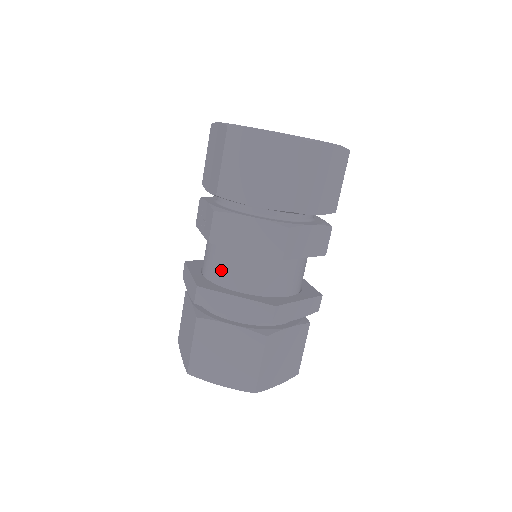
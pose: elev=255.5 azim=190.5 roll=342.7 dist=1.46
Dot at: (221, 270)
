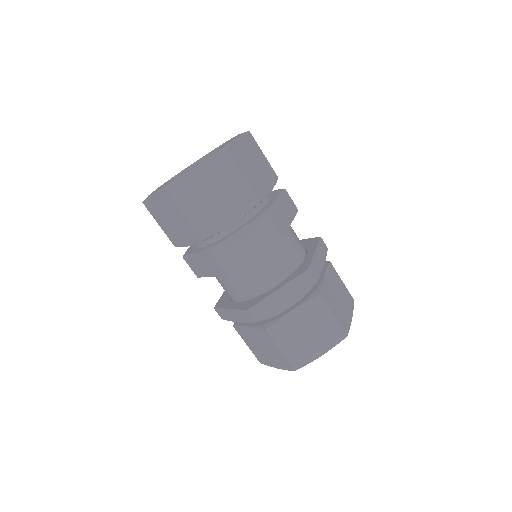
Dot at: (223, 288)
